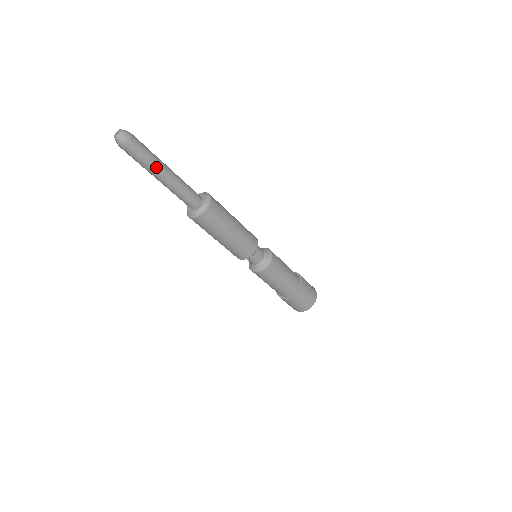
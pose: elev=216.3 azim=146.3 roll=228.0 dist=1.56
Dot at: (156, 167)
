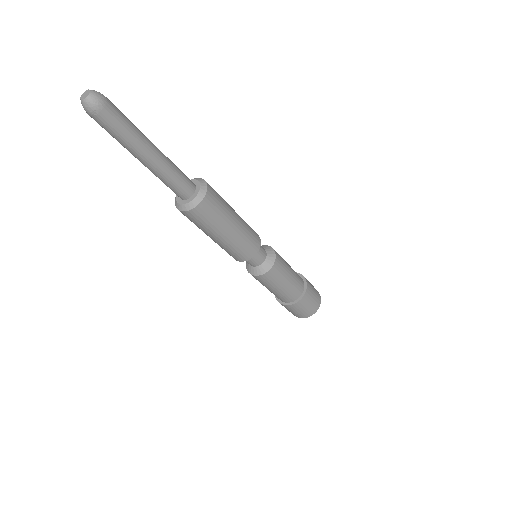
Dot at: (133, 148)
